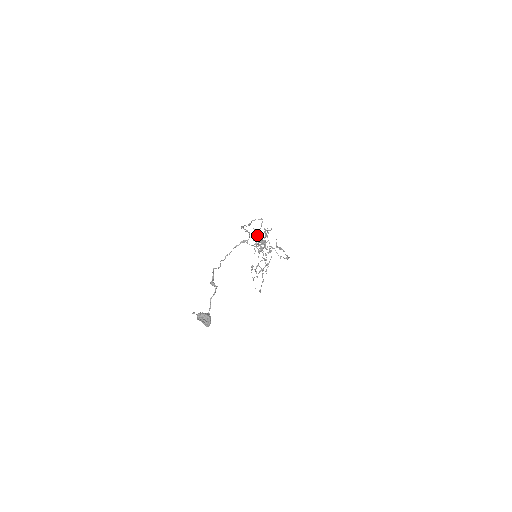
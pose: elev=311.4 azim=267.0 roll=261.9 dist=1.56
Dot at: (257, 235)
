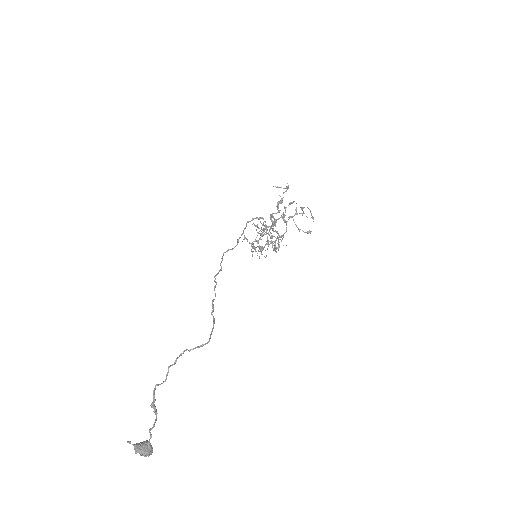
Dot at: (252, 248)
